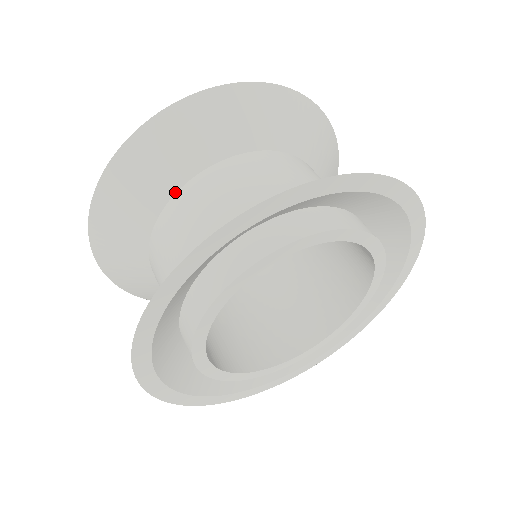
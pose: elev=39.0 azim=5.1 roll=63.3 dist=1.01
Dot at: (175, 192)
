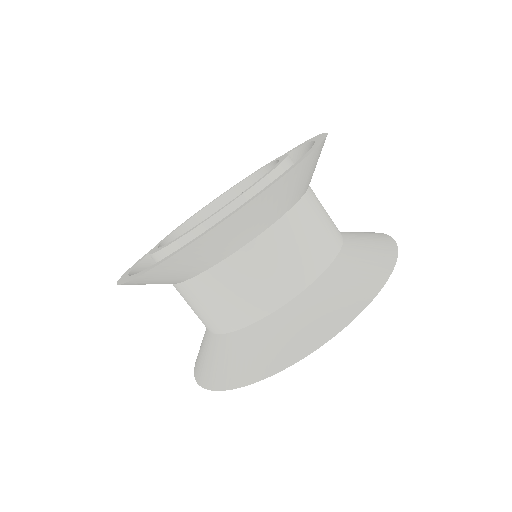
Dot at: (280, 217)
